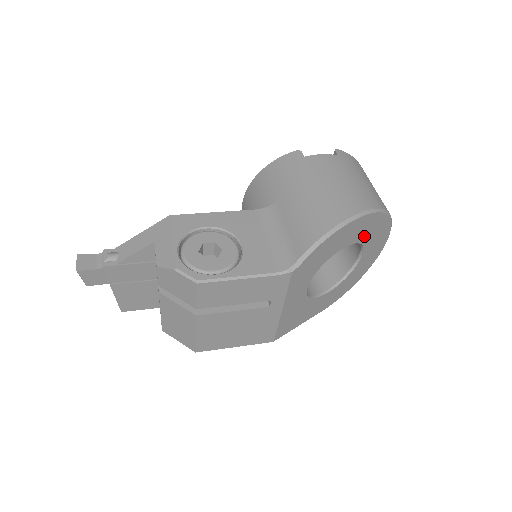
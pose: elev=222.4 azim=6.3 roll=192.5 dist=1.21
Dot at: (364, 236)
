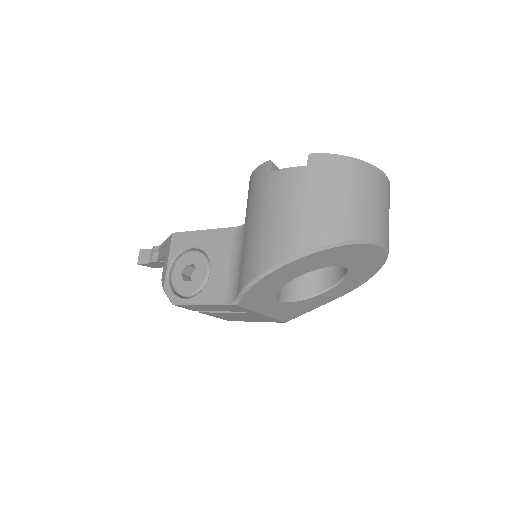
Dot at: (323, 263)
